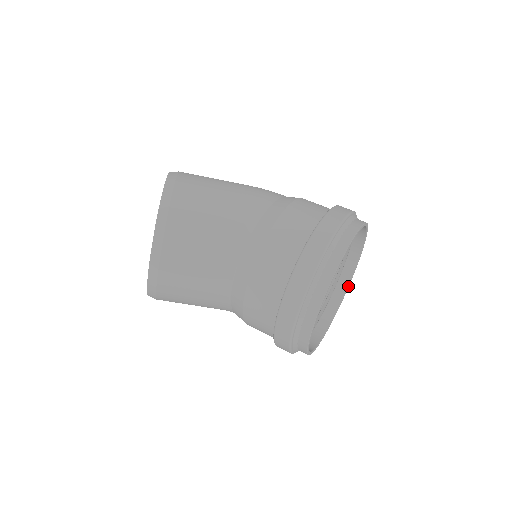
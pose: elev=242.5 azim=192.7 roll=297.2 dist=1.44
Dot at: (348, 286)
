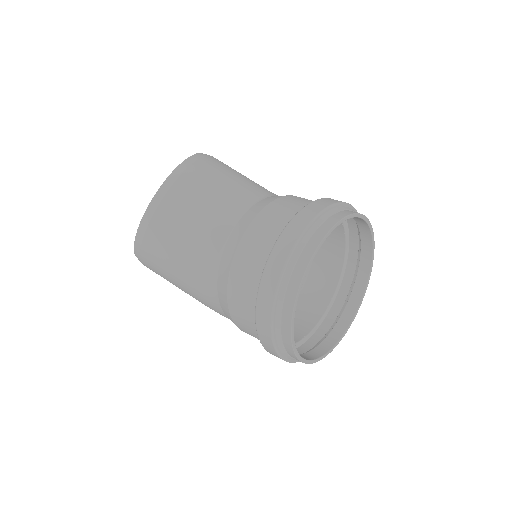
Dot at: (338, 341)
